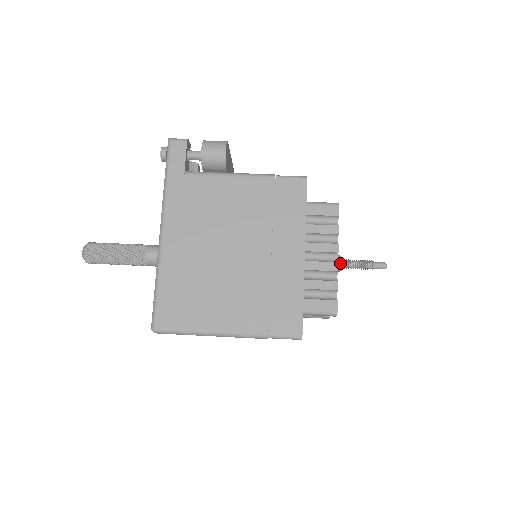
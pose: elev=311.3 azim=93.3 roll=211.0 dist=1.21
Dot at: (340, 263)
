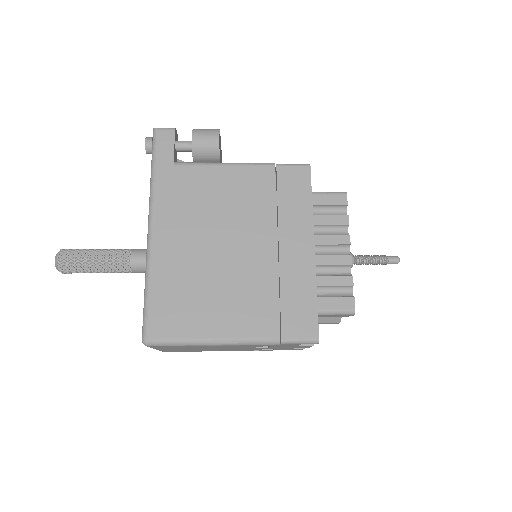
Dot at: occluded
